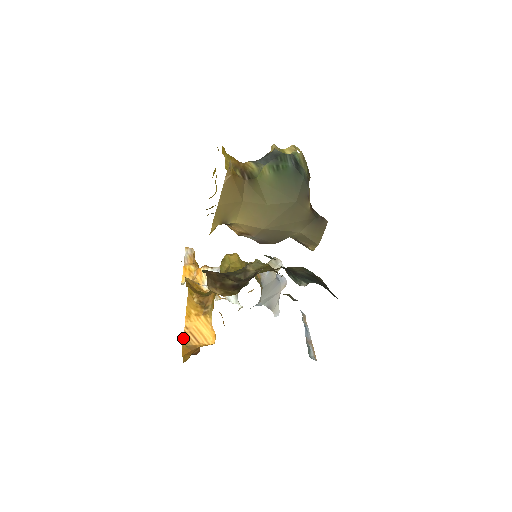
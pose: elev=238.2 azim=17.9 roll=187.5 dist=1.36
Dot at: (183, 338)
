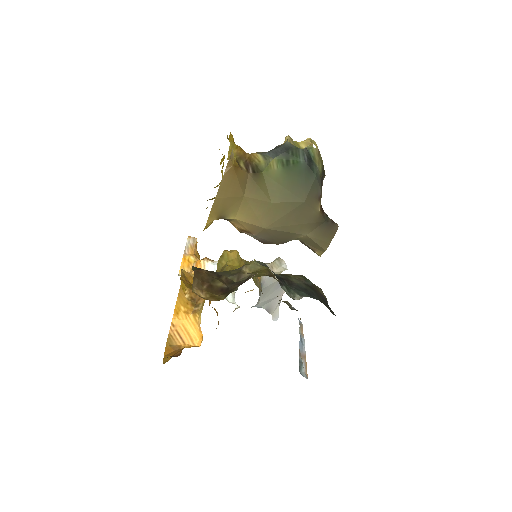
Dot at: (168, 336)
